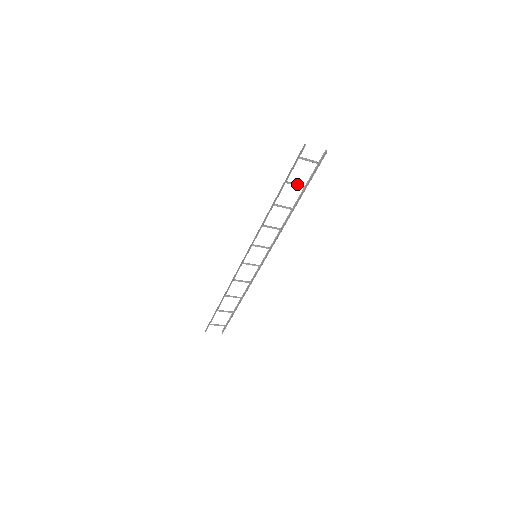
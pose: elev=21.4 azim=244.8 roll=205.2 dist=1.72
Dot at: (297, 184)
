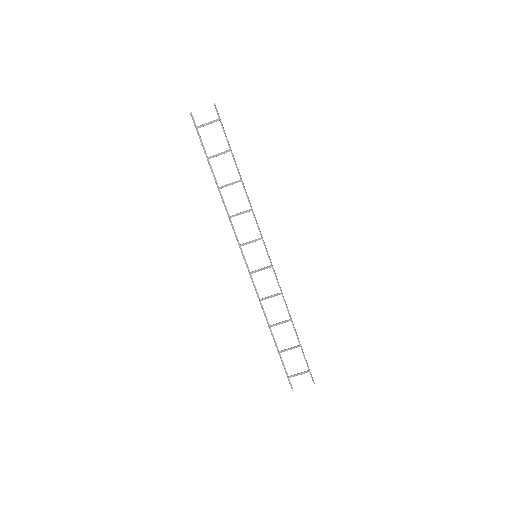
Dot at: (220, 153)
